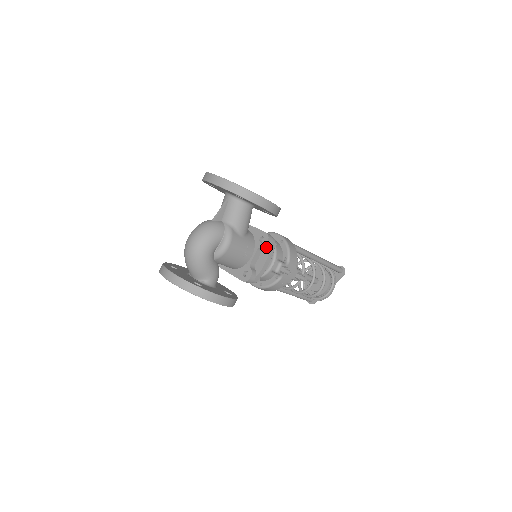
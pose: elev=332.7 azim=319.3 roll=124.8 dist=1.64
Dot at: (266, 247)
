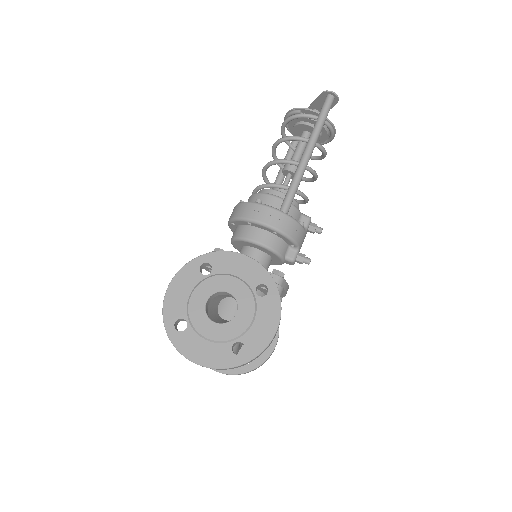
Dot at: occluded
